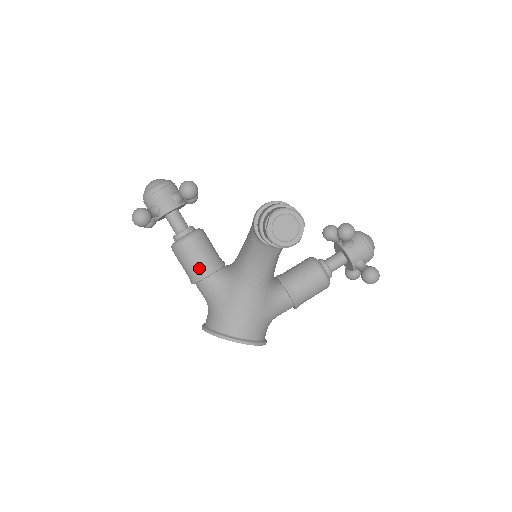
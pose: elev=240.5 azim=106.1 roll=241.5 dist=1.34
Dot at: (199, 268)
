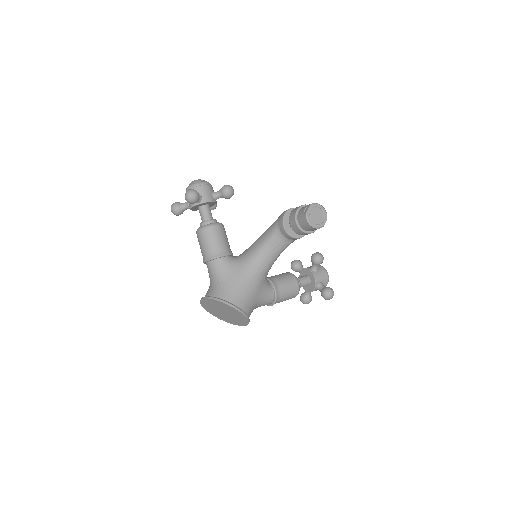
Dot at: (219, 248)
